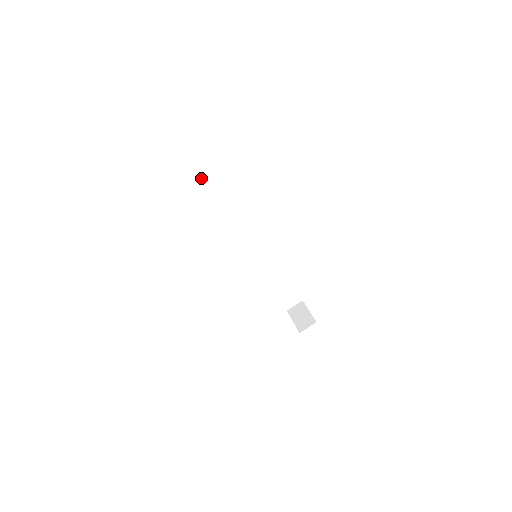
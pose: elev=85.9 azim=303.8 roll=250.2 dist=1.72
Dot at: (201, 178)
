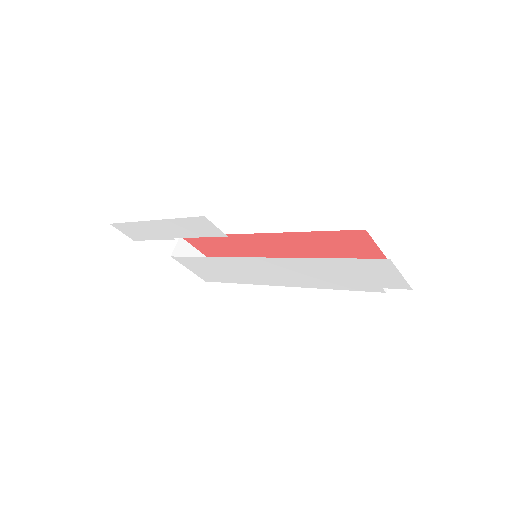
Dot at: occluded
